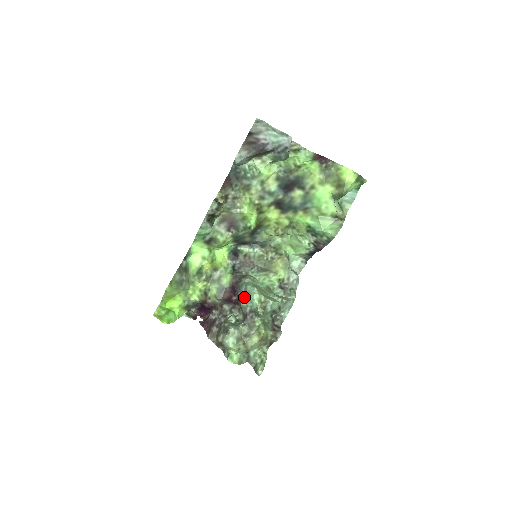
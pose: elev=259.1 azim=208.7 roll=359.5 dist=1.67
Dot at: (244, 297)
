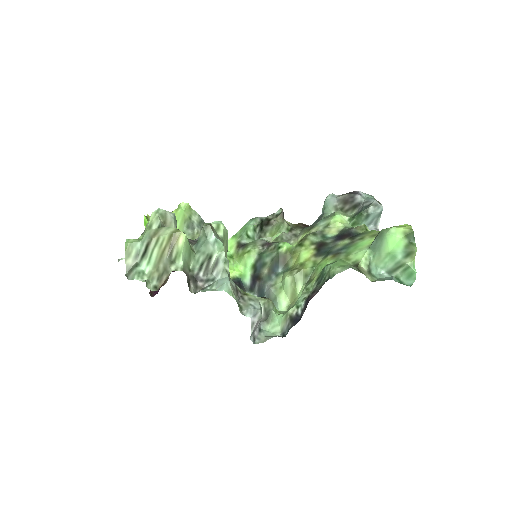
Dot at: occluded
